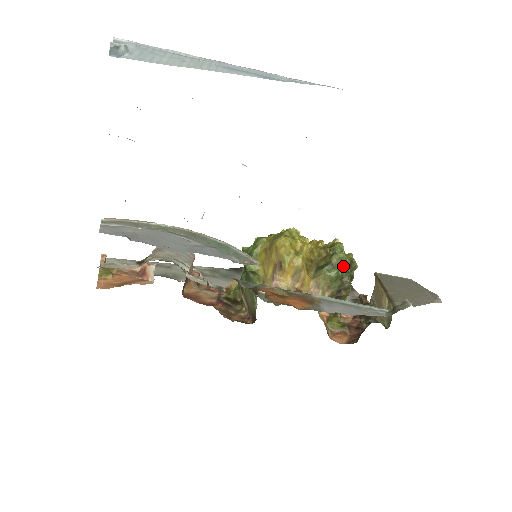
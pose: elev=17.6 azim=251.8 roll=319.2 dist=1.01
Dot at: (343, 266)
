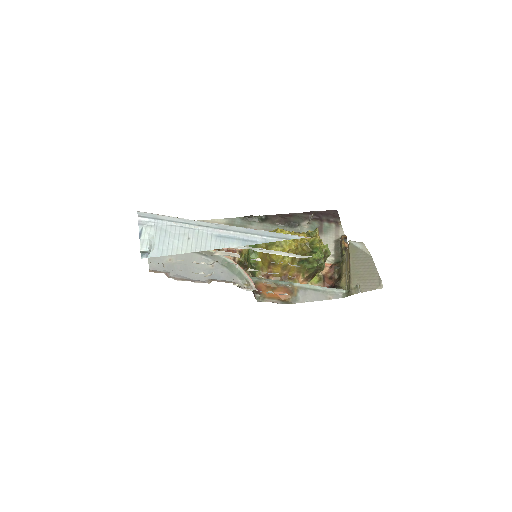
Dot at: (318, 262)
